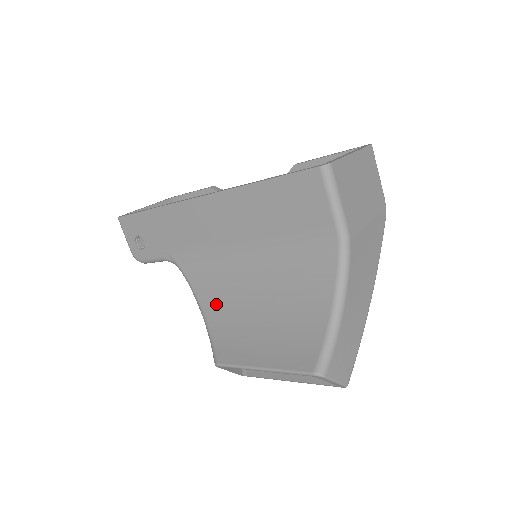
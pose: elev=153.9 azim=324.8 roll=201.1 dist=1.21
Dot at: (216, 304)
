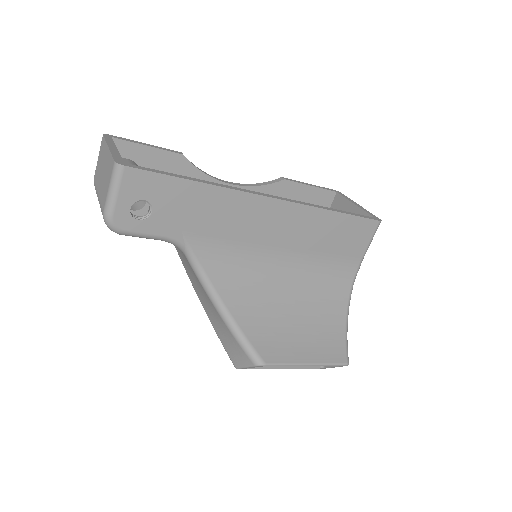
Dot at: (245, 304)
